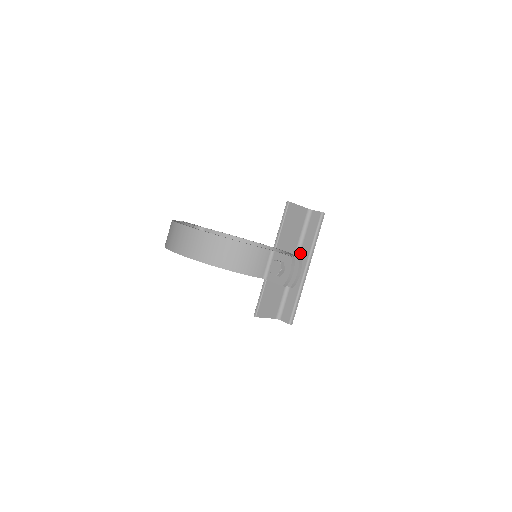
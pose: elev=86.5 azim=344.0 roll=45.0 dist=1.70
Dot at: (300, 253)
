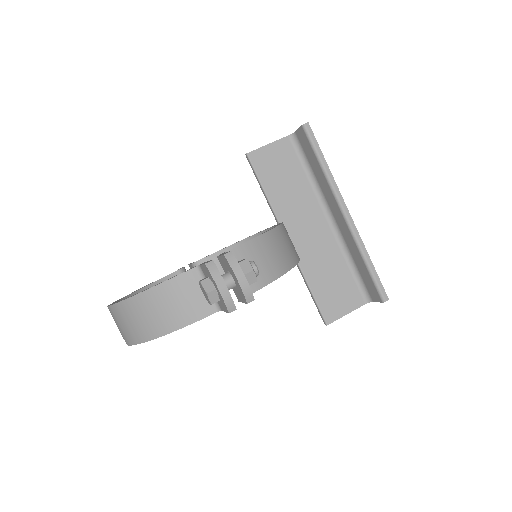
Dot at: (325, 199)
